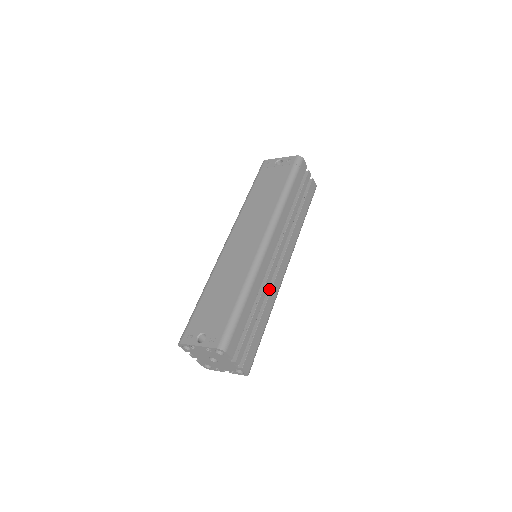
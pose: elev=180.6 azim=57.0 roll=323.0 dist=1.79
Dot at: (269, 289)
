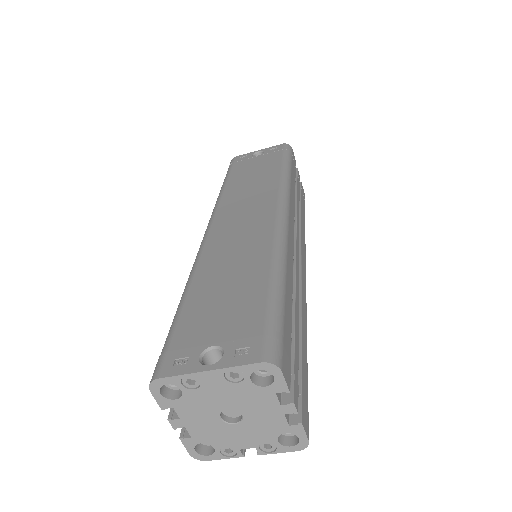
Dot at: occluded
